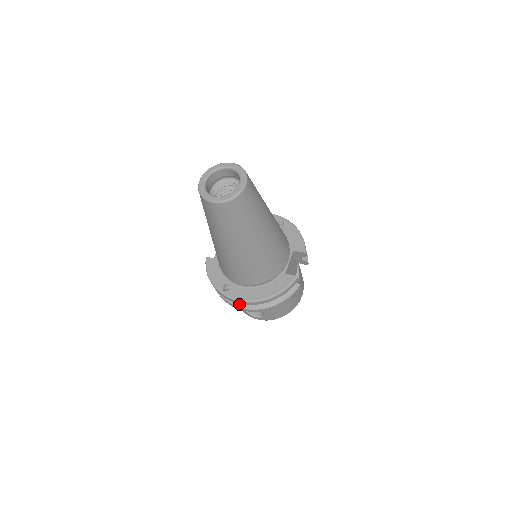
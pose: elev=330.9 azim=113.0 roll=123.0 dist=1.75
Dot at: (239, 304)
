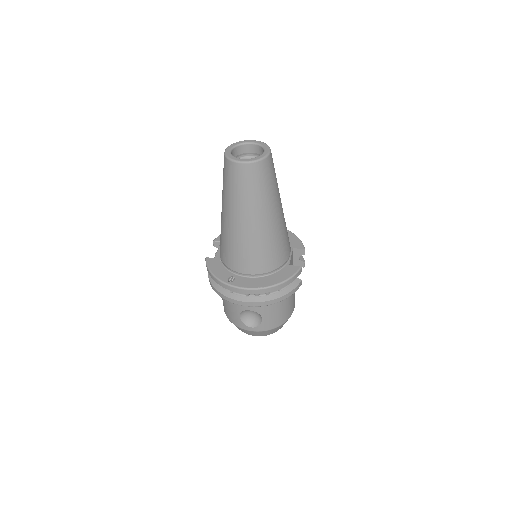
Dot at: (243, 298)
